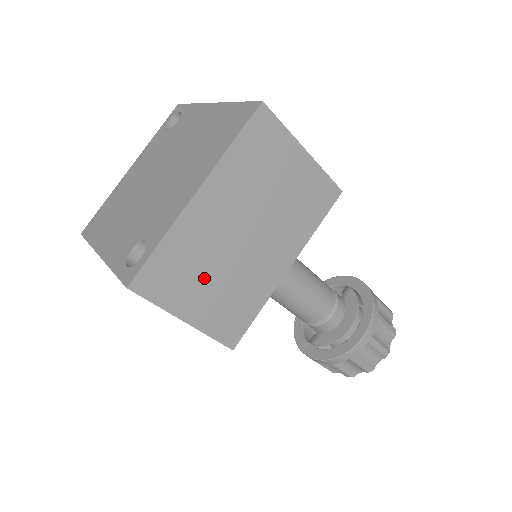
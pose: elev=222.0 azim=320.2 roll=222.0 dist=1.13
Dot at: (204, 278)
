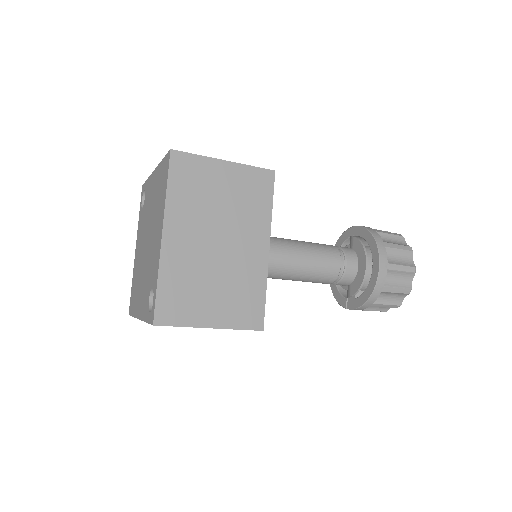
Dot at: (206, 290)
